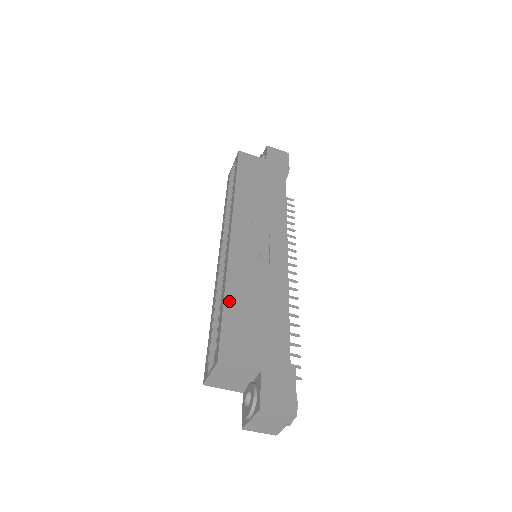
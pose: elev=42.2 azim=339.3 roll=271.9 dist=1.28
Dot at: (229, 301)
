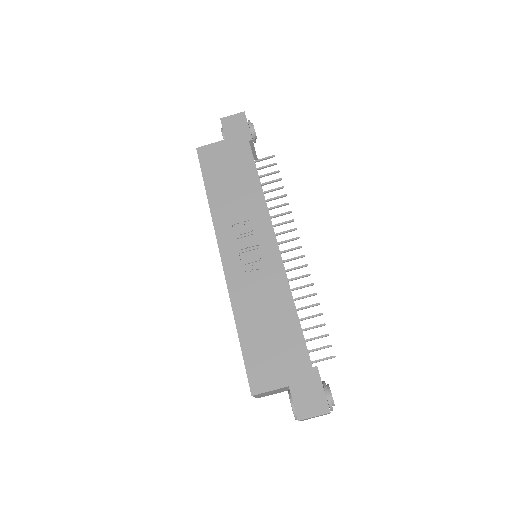
Dot at: (242, 333)
